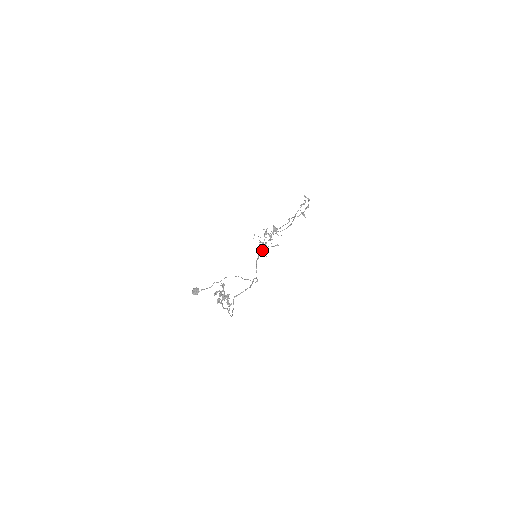
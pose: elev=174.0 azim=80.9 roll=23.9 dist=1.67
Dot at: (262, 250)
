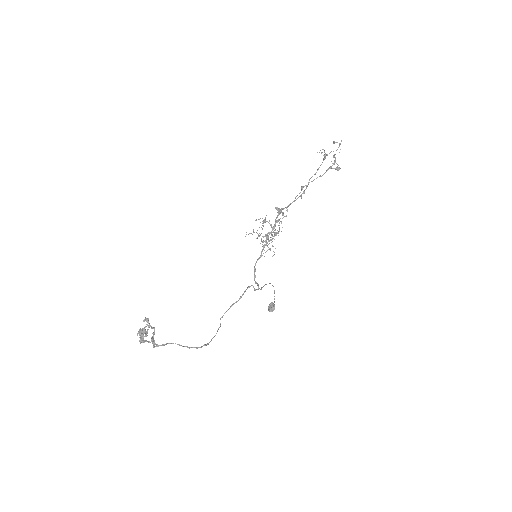
Dot at: (262, 246)
